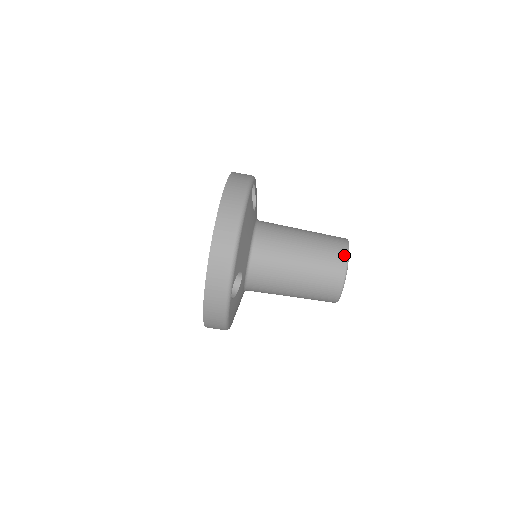
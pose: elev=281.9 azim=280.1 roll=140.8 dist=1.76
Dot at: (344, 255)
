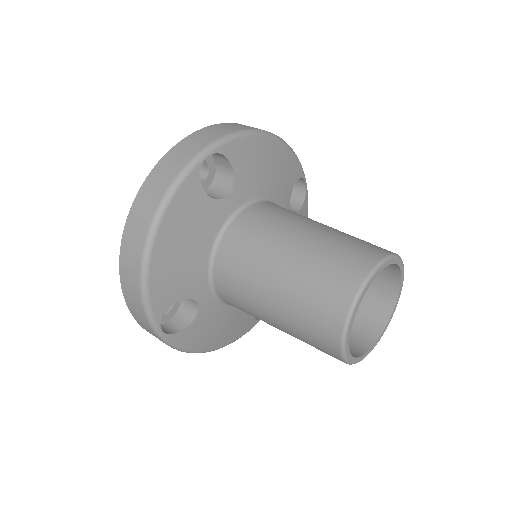
Dot at: (392, 252)
